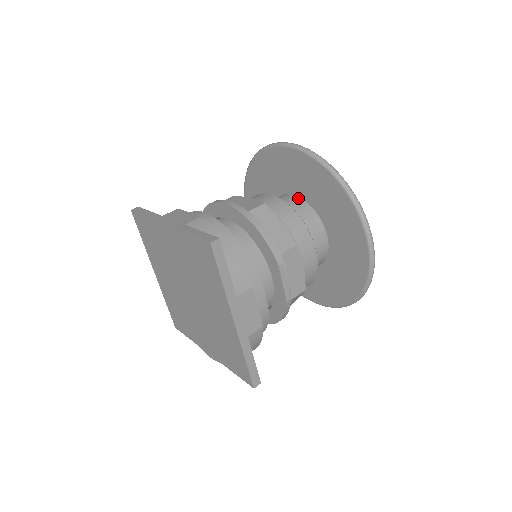
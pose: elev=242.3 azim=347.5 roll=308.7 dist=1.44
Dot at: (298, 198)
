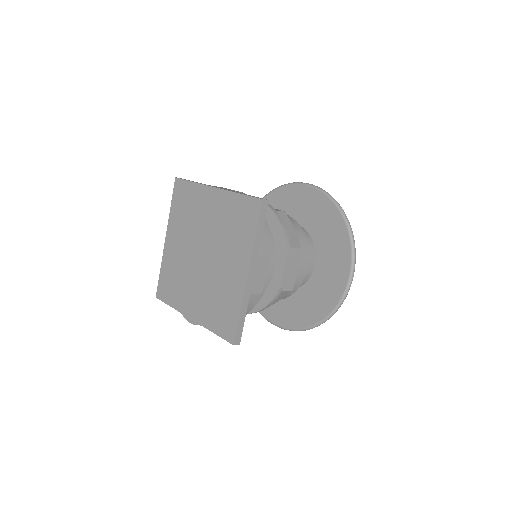
Dot at: (301, 227)
